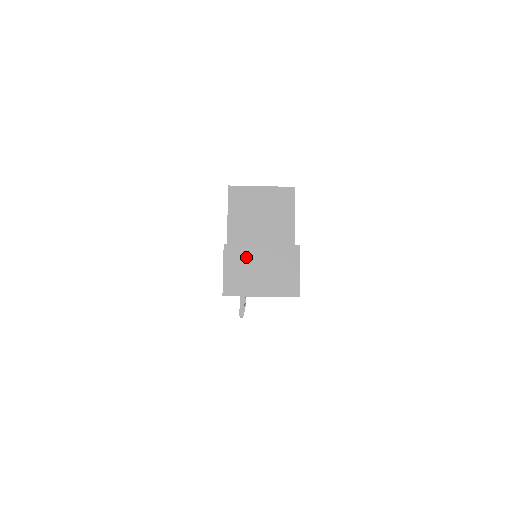
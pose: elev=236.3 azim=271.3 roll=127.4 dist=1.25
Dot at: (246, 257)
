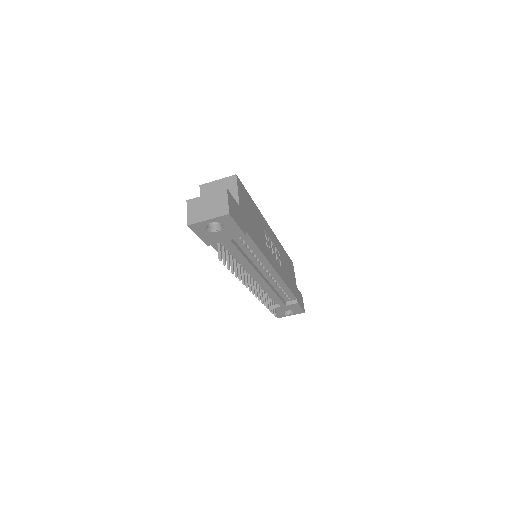
Dot at: (198, 203)
